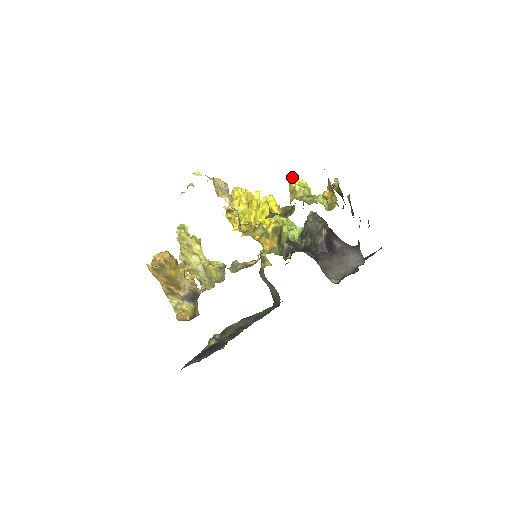
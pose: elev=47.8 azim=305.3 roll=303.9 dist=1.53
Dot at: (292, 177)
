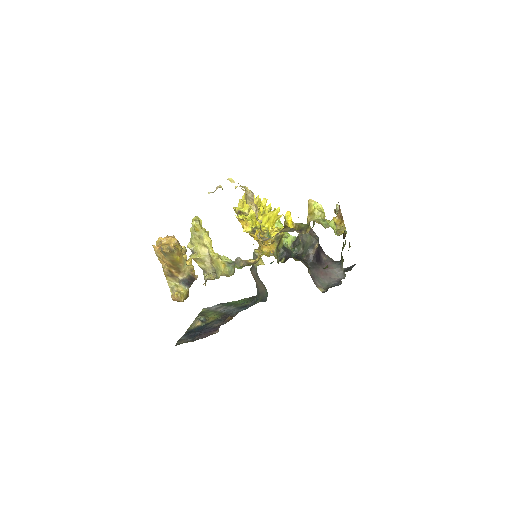
Dot at: (312, 201)
